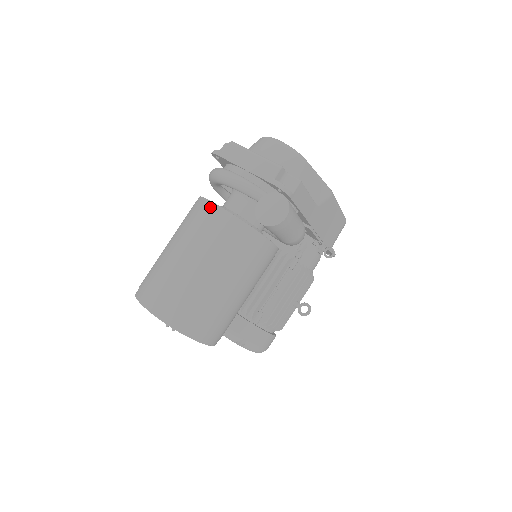
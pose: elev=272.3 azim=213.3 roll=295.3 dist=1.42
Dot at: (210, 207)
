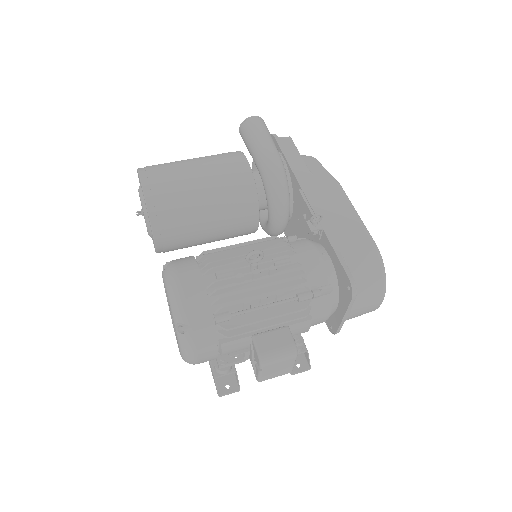
Dot at: occluded
